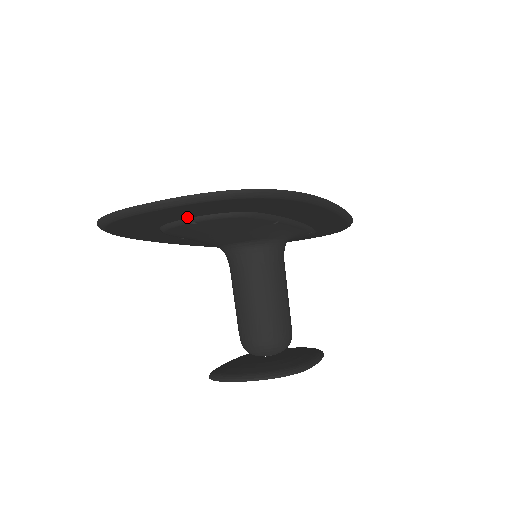
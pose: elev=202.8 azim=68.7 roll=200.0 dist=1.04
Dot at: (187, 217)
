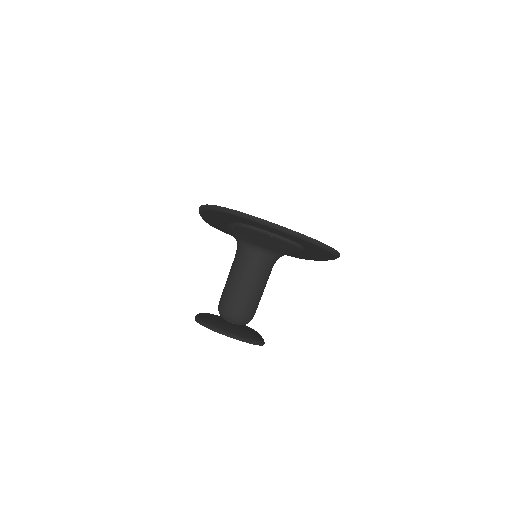
Dot at: (272, 232)
